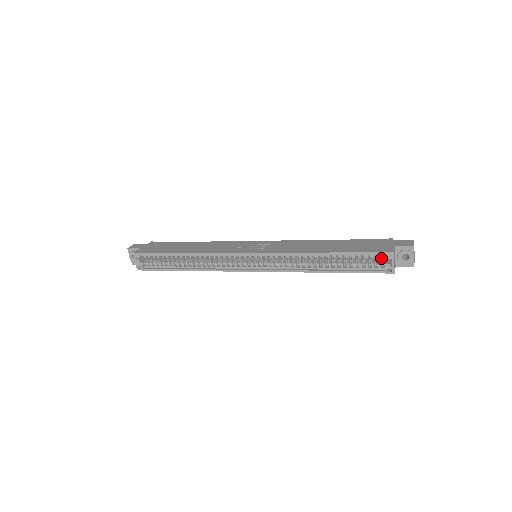
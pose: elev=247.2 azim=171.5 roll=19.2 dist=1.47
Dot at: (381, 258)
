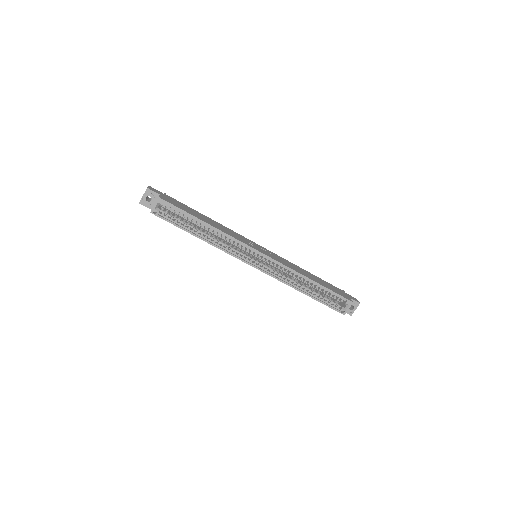
Dot at: occluded
